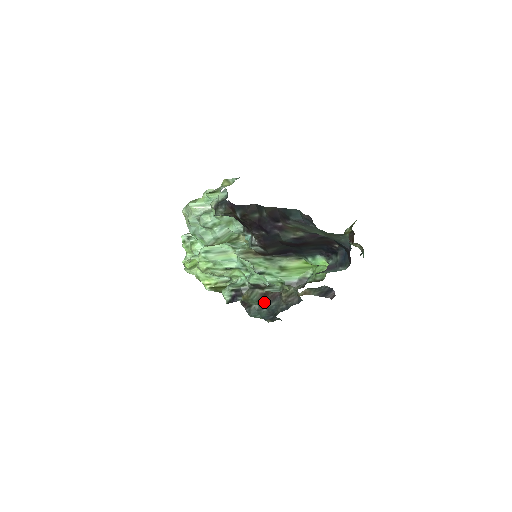
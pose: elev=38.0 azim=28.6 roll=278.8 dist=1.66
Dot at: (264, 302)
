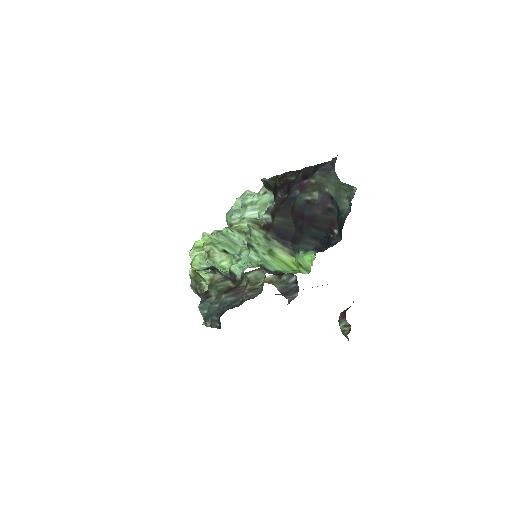
Dot at: (225, 293)
